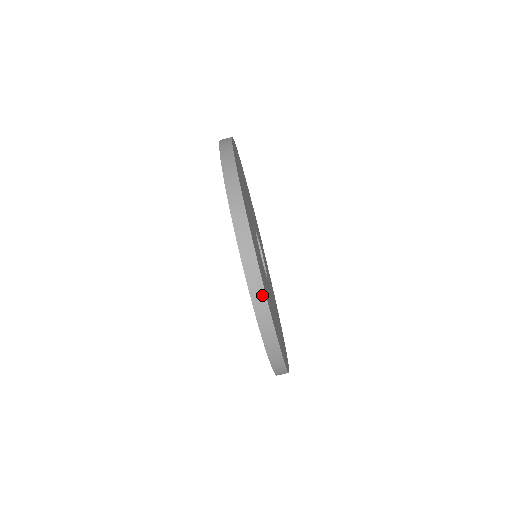
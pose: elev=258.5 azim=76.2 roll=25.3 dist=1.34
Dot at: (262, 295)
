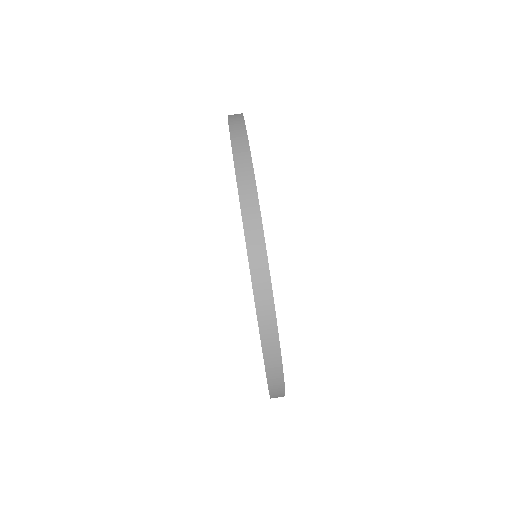
Dot at: (256, 216)
